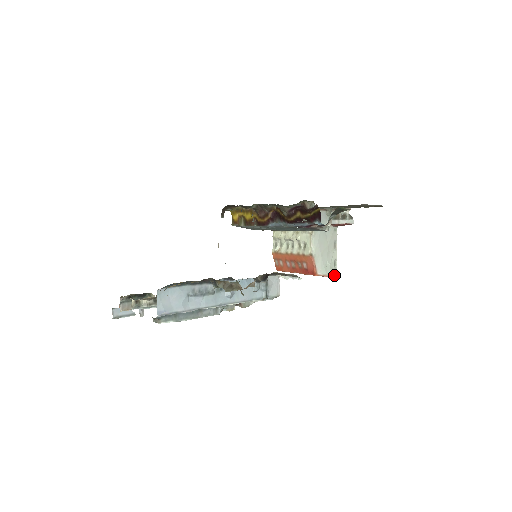
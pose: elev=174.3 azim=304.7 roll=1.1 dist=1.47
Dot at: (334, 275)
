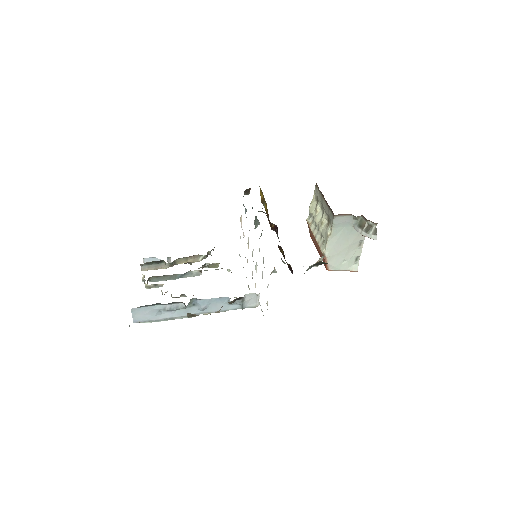
Dot at: (351, 270)
